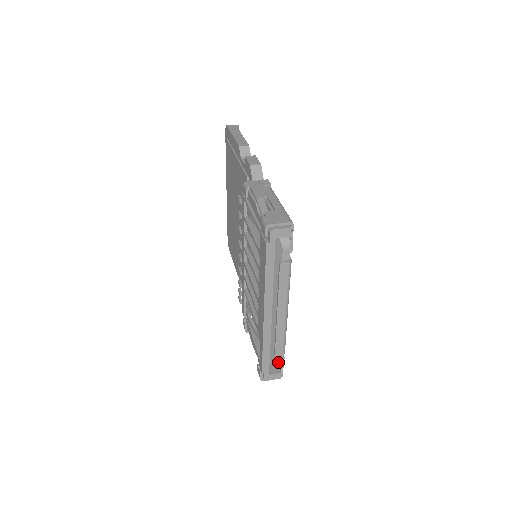
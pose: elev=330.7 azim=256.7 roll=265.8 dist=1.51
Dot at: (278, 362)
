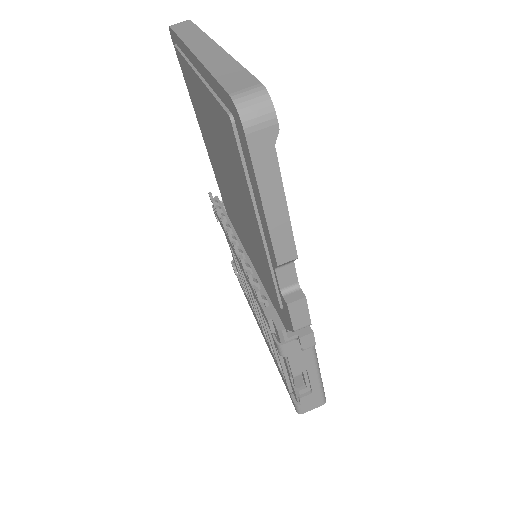
Dot at: occluded
